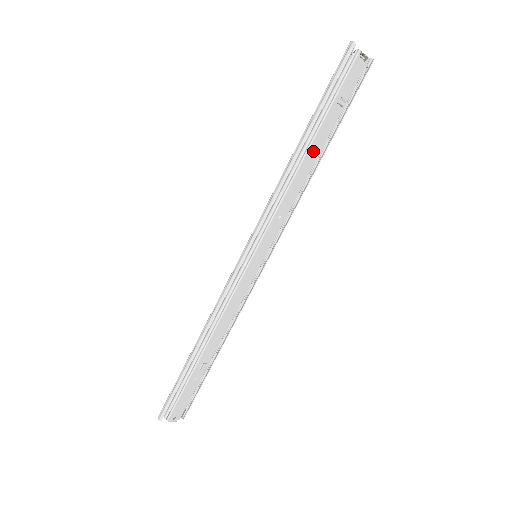
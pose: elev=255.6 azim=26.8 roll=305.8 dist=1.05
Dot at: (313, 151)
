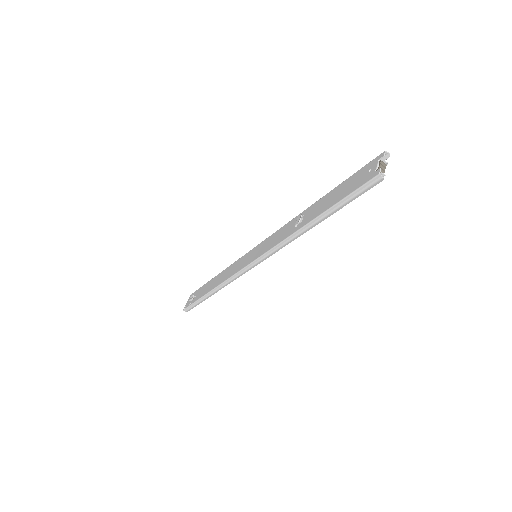
Dot at: occluded
